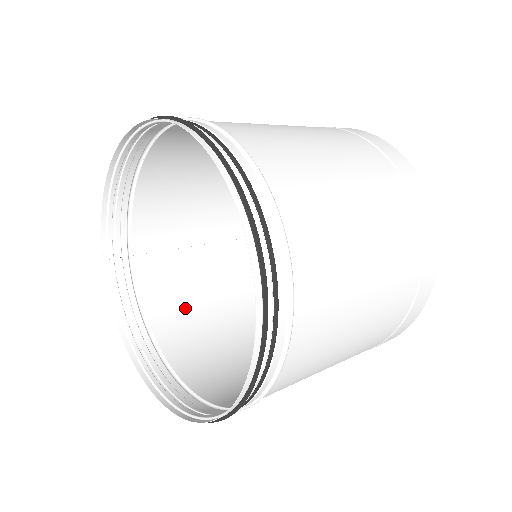
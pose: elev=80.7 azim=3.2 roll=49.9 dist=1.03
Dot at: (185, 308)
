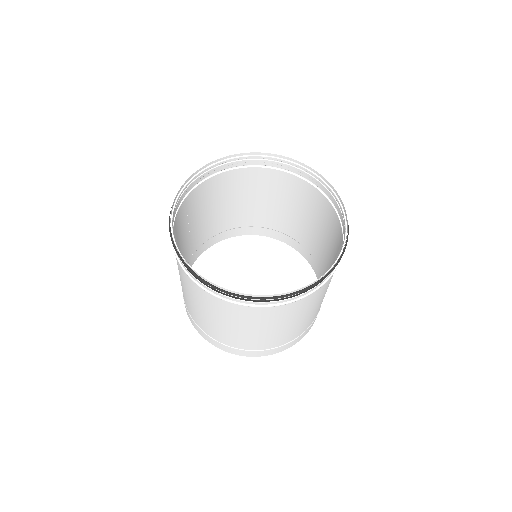
Dot at: occluded
